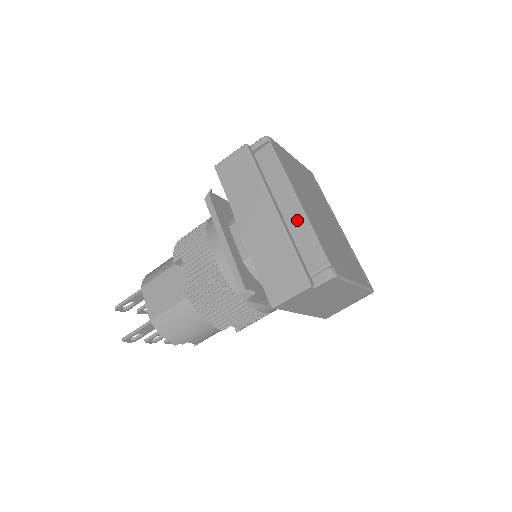
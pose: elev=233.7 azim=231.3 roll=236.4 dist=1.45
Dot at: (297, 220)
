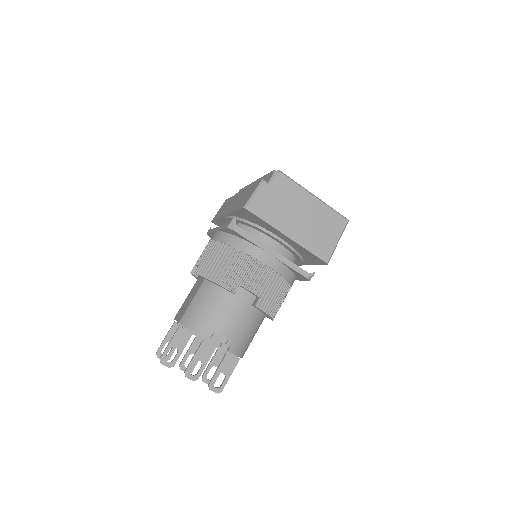
Dot at: occluded
